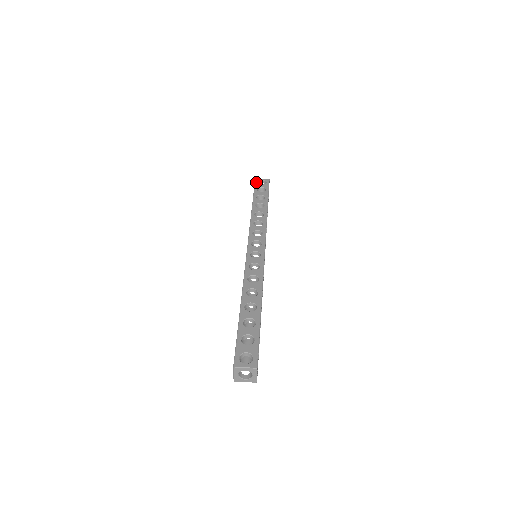
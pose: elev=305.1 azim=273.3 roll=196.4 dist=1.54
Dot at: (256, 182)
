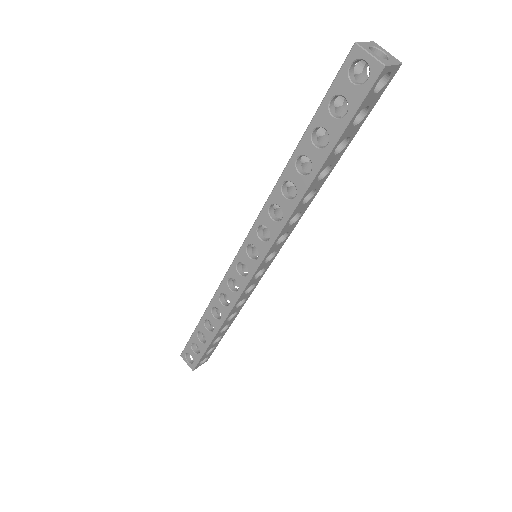
Dot at: (184, 349)
